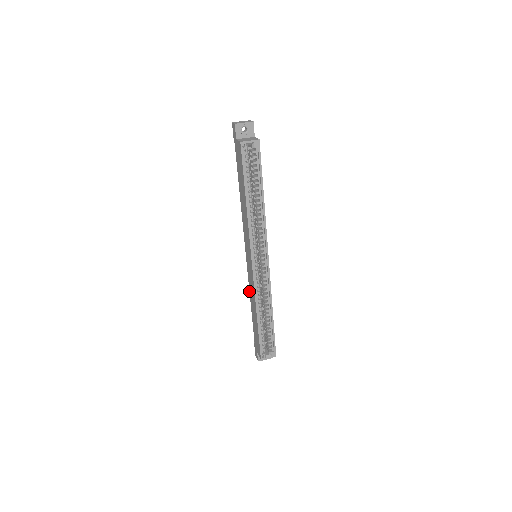
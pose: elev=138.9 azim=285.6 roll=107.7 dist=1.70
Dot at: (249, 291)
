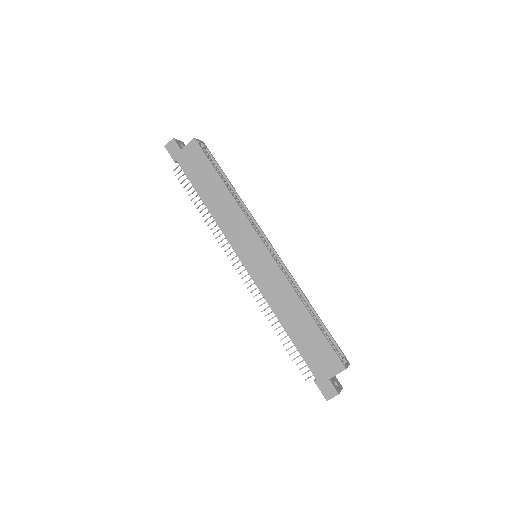
Dot at: occluded
